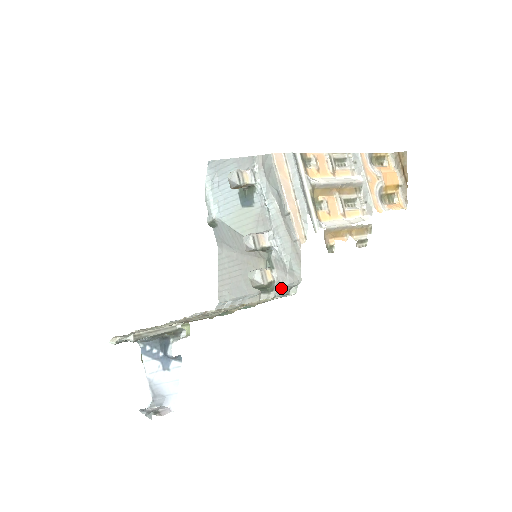
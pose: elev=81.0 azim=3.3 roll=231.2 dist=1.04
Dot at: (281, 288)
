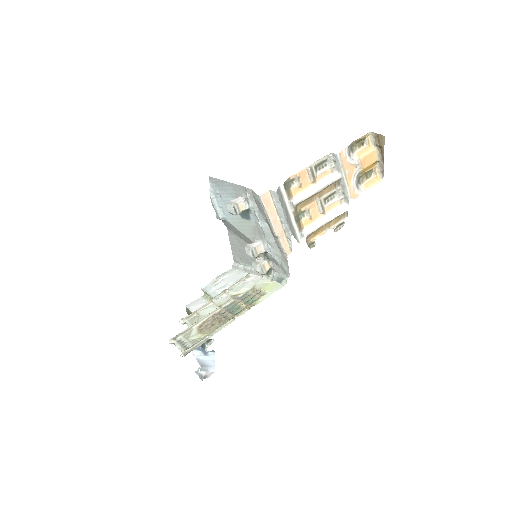
Dot at: (276, 275)
